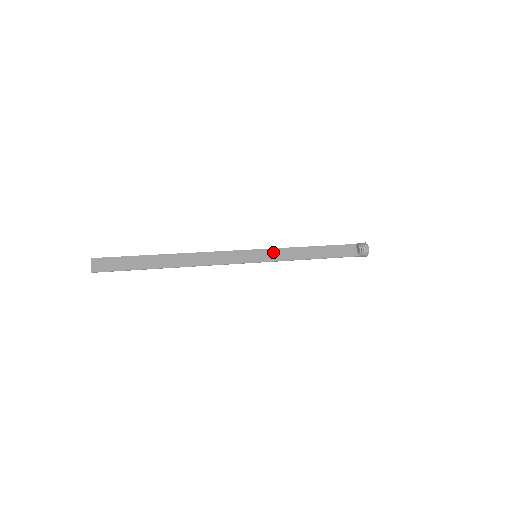
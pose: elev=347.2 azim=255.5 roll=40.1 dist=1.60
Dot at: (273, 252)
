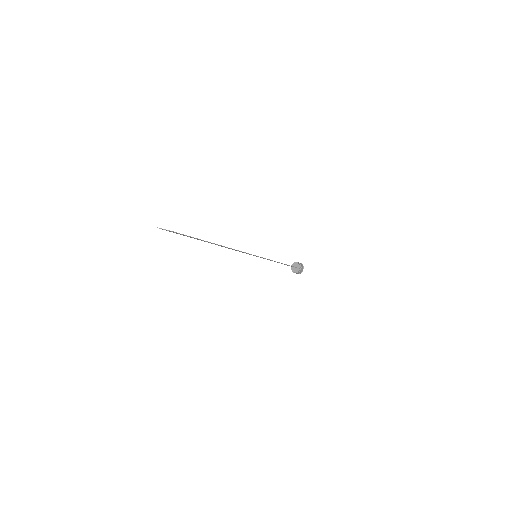
Dot at: occluded
